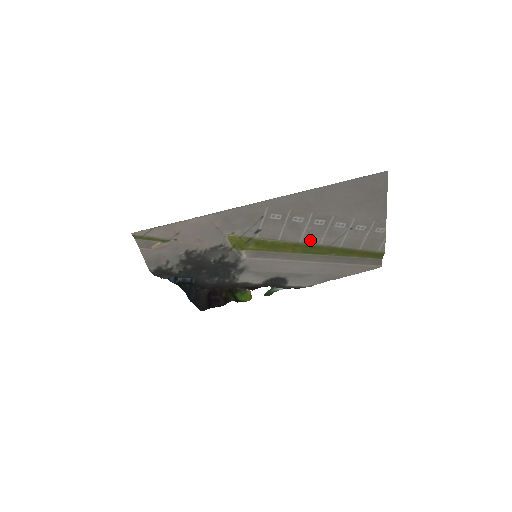
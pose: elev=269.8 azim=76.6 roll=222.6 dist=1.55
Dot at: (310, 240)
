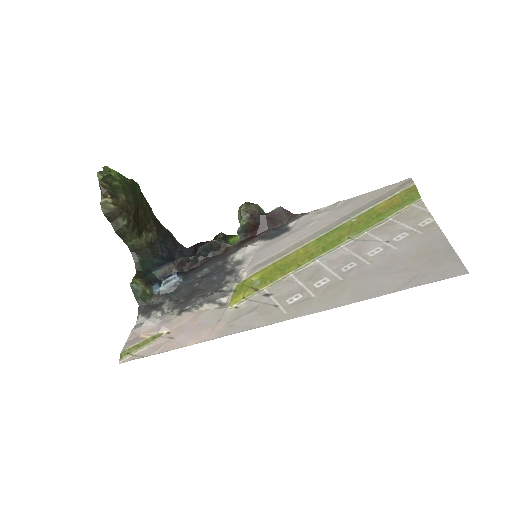
Dot at: (330, 256)
